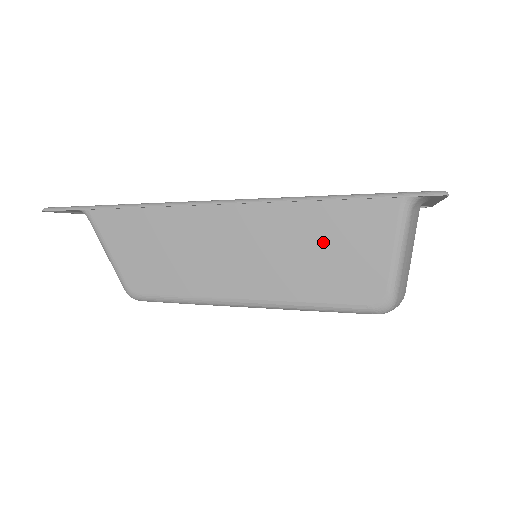
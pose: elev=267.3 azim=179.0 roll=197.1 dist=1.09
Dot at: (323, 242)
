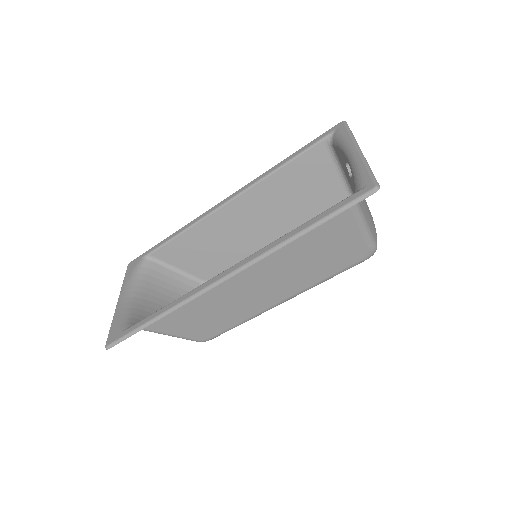
Dot at: (310, 250)
